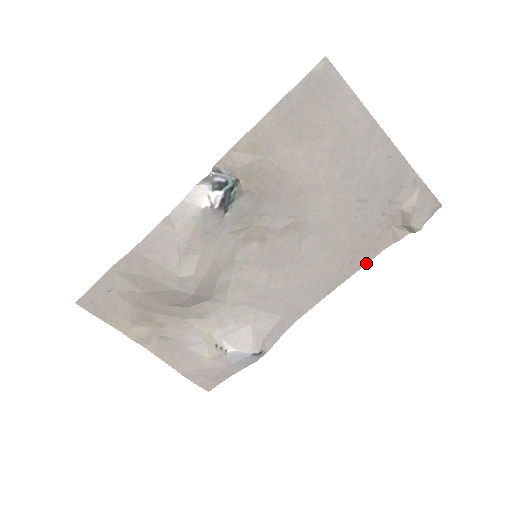
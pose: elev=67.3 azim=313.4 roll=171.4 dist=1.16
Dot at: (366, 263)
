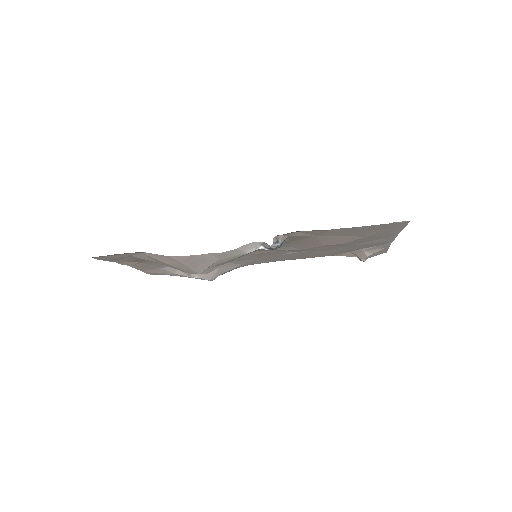
Dot at: occluded
